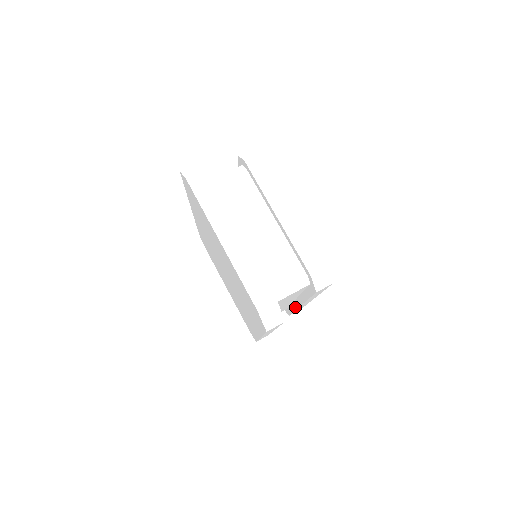
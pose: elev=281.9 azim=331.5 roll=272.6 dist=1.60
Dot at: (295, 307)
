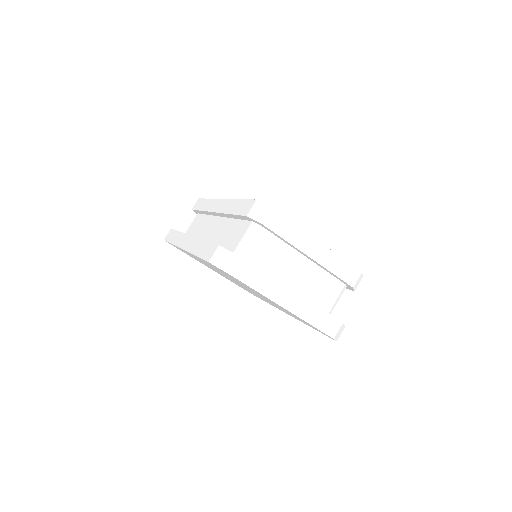
Dot at: occluded
